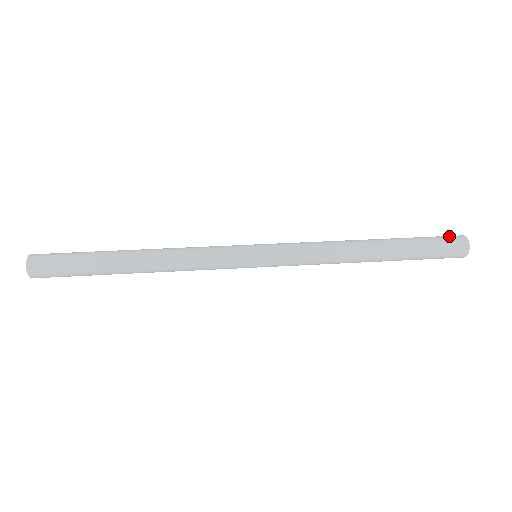
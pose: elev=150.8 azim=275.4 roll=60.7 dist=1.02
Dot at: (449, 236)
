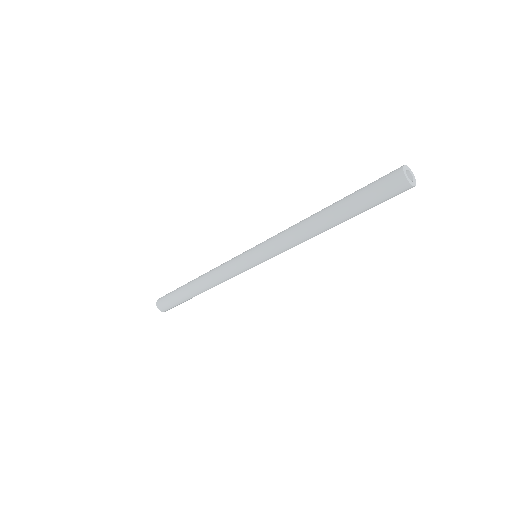
Dot at: occluded
